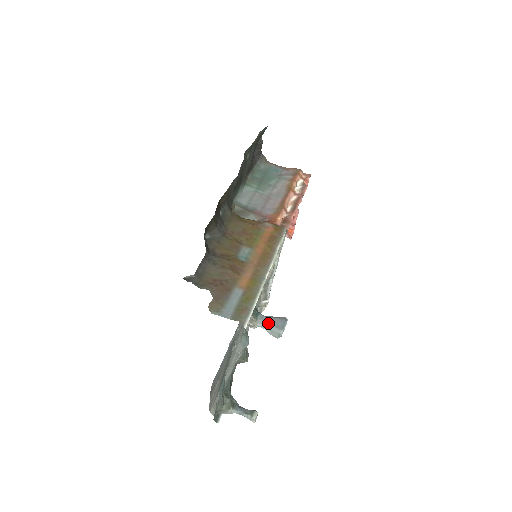
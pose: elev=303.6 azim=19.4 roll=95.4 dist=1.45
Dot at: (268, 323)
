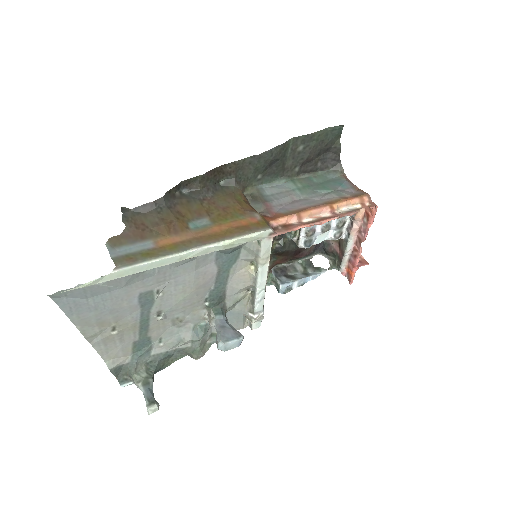
Dot at: (220, 327)
